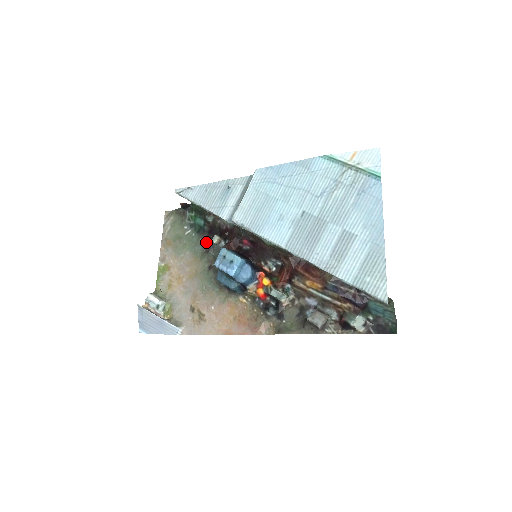
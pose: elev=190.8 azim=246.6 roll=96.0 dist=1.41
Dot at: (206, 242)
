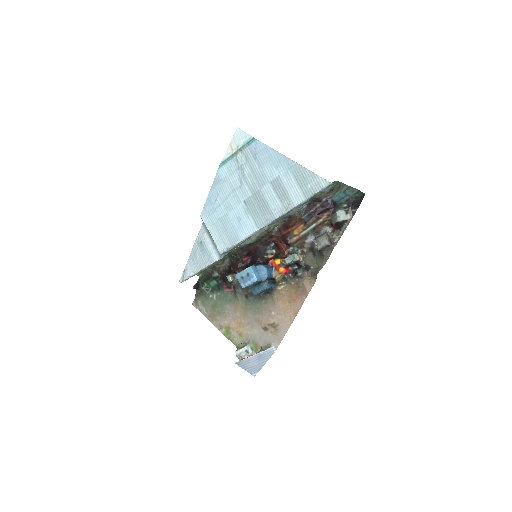
Dot at: (229, 288)
